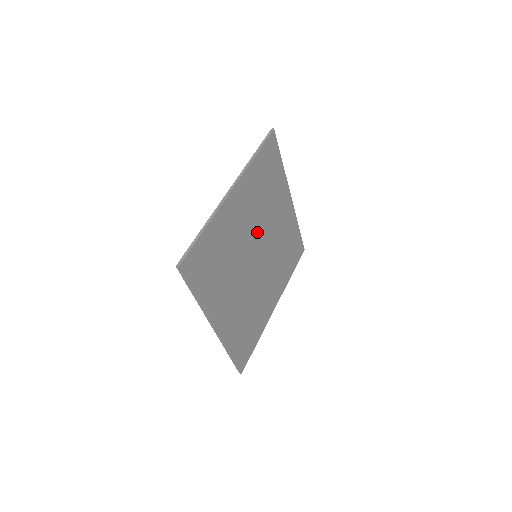
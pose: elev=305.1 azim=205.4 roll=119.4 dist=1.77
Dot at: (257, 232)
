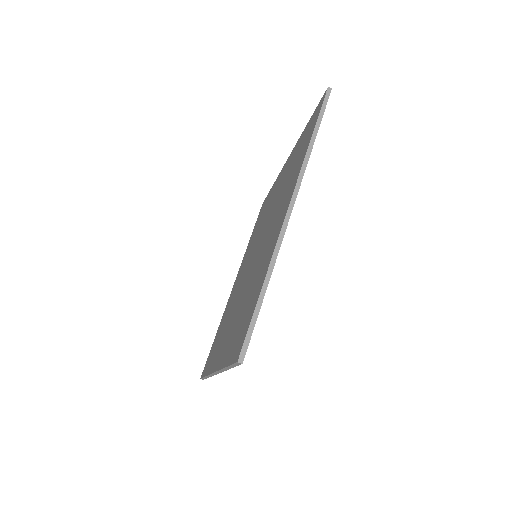
Dot at: occluded
